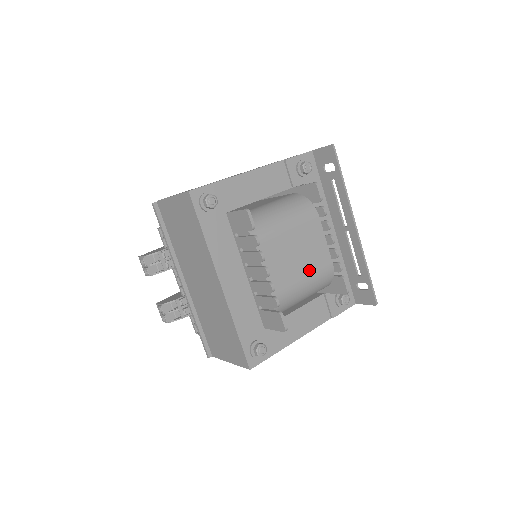
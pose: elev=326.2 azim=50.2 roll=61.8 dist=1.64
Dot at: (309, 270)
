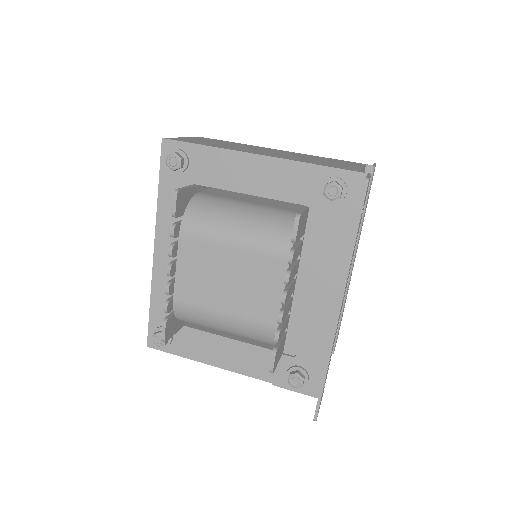
Dot at: (237, 308)
